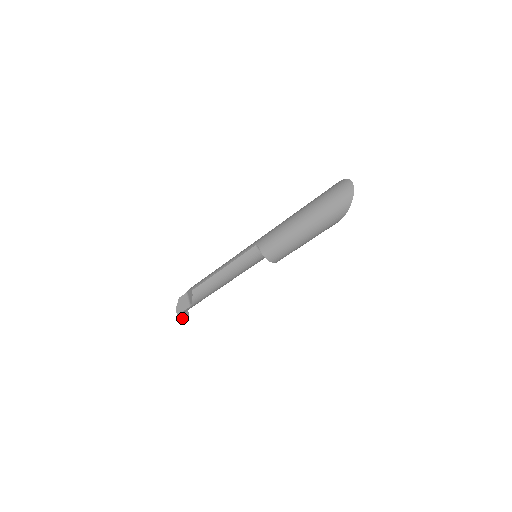
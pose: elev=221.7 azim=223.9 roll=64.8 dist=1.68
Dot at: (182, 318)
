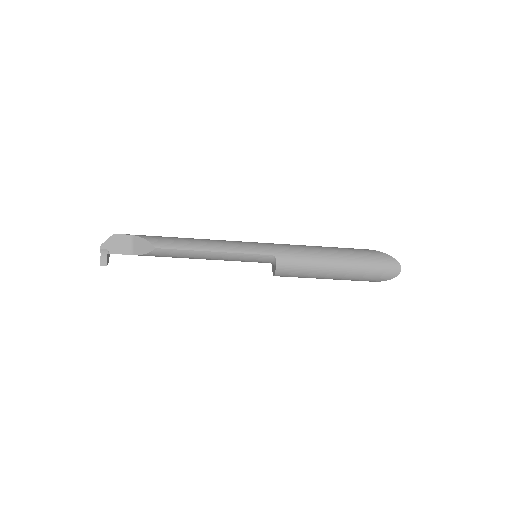
Dot at: (107, 260)
